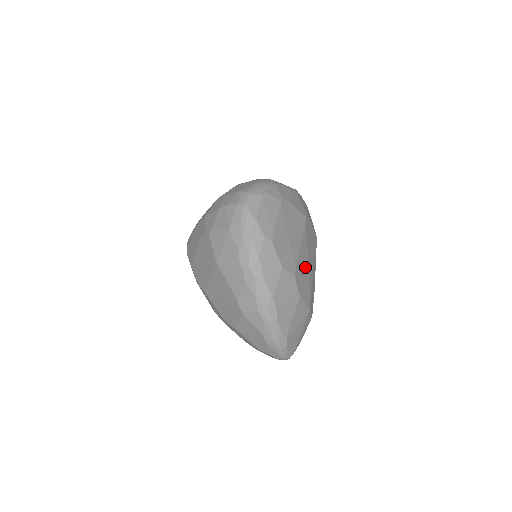
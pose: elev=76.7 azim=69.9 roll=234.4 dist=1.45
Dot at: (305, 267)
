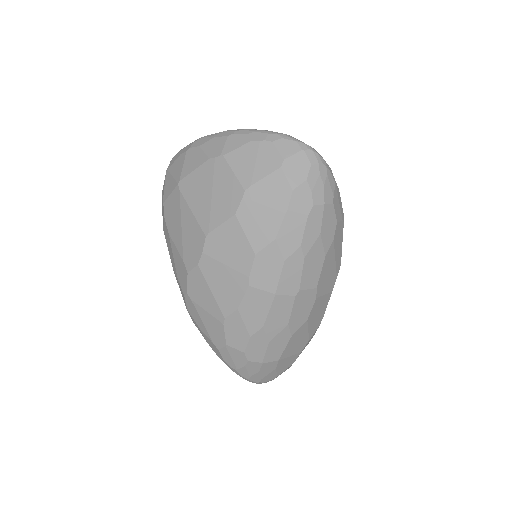
Dot at: occluded
